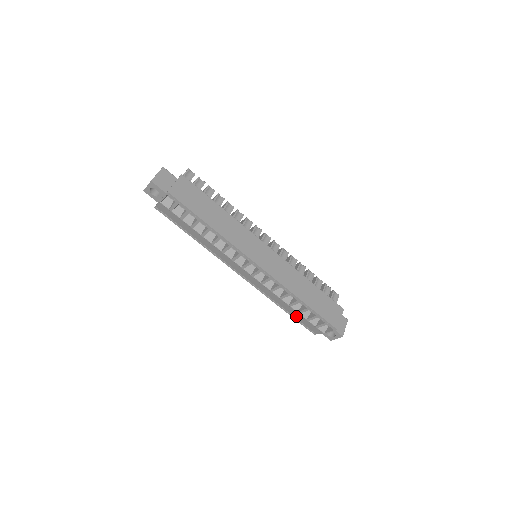
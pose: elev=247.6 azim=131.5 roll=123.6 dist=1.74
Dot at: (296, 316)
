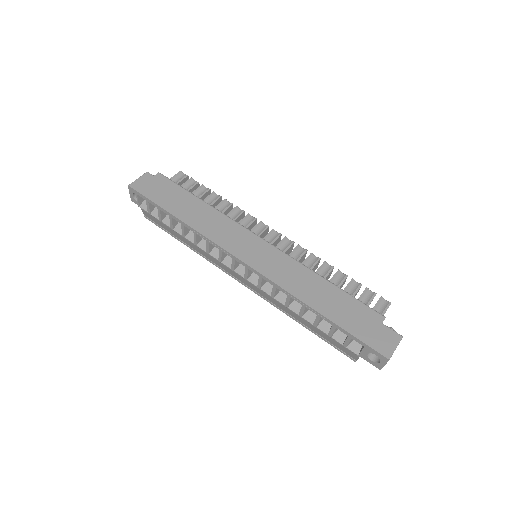
Dot at: (319, 333)
